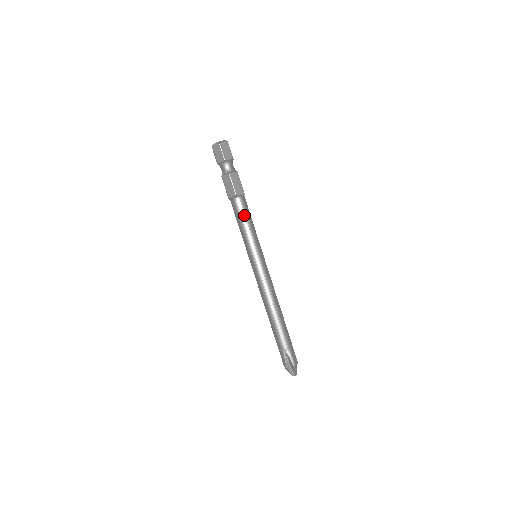
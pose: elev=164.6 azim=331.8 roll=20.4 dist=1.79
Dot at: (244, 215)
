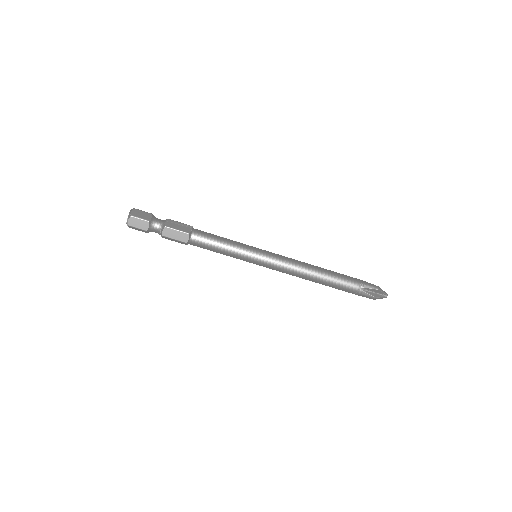
Dot at: (212, 240)
